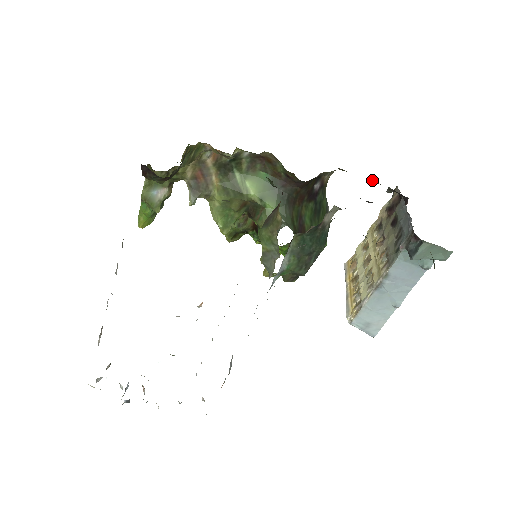
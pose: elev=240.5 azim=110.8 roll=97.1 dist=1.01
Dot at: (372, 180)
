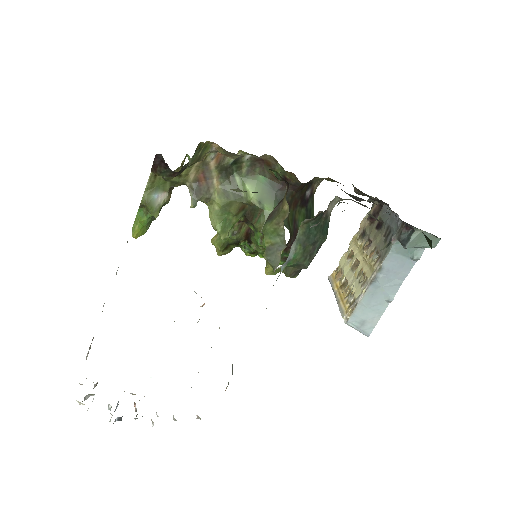
Dot at: (354, 191)
